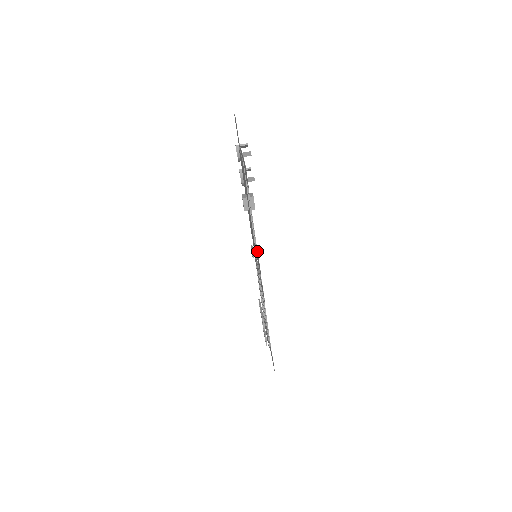
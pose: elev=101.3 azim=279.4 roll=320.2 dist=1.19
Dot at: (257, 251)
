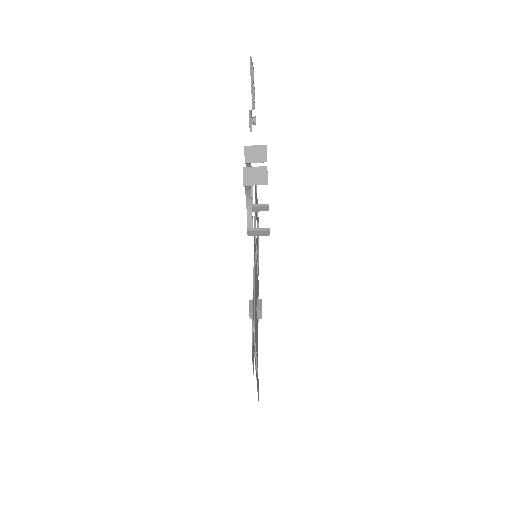
Dot at: occluded
